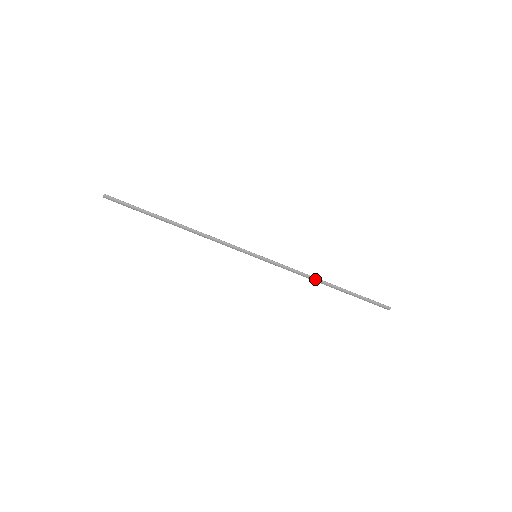
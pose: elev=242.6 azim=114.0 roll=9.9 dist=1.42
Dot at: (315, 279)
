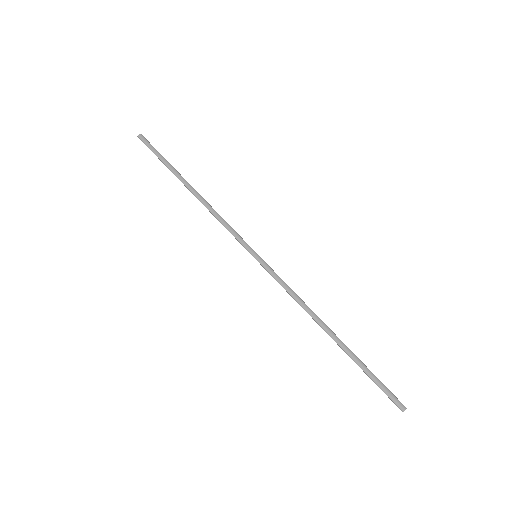
Dot at: (315, 316)
